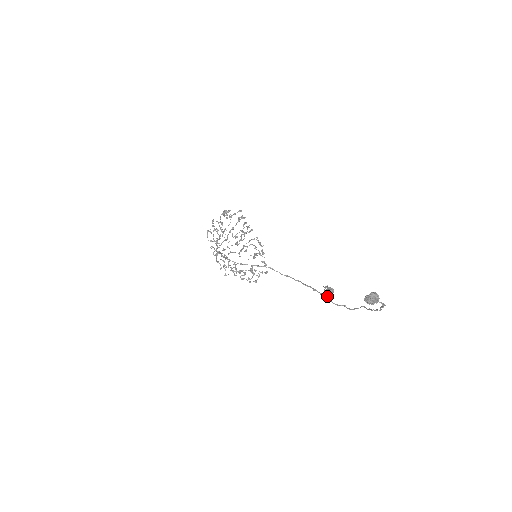
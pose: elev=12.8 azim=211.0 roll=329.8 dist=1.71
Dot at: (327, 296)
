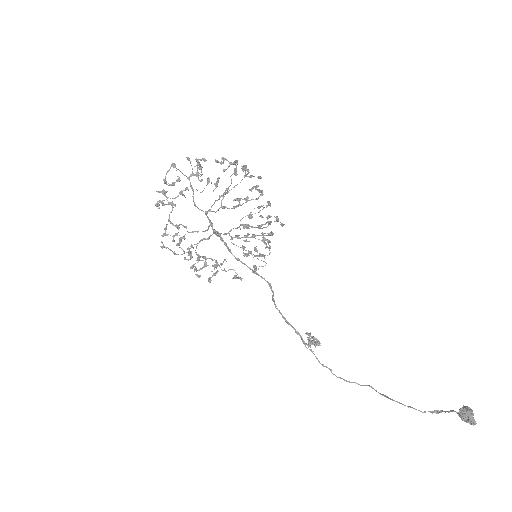
Dot at: occluded
